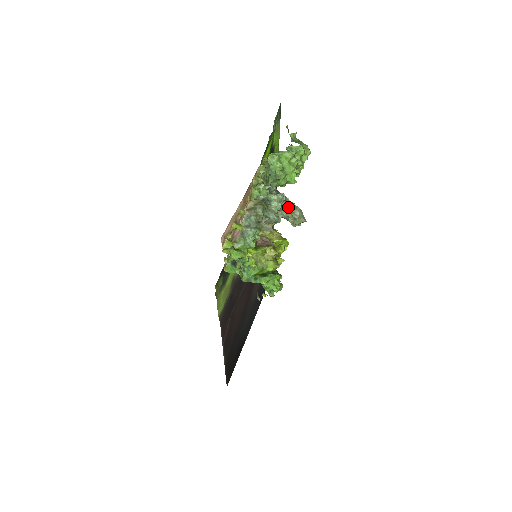
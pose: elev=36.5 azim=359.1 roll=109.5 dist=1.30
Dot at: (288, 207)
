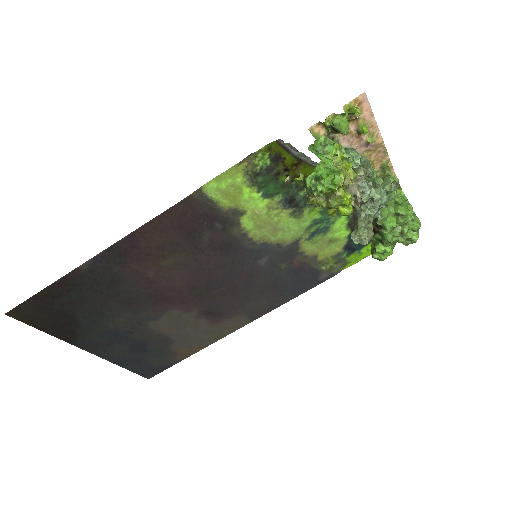
Dot at: (374, 215)
